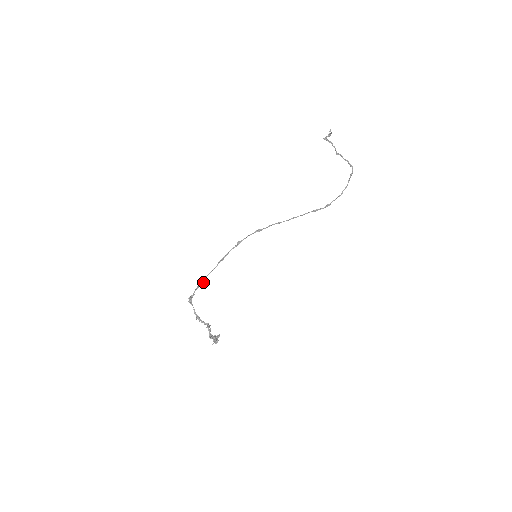
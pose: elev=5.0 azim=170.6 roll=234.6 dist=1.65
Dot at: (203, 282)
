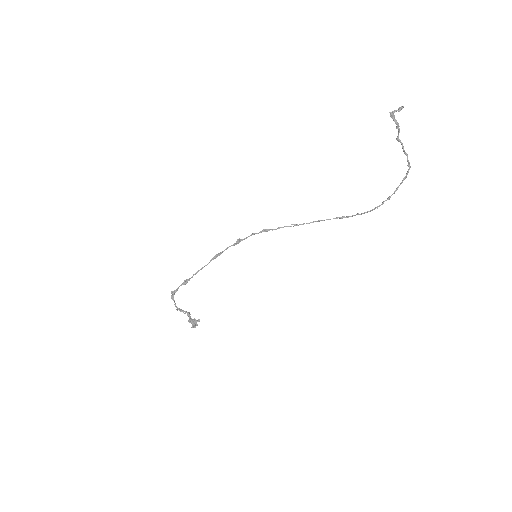
Dot at: (189, 280)
